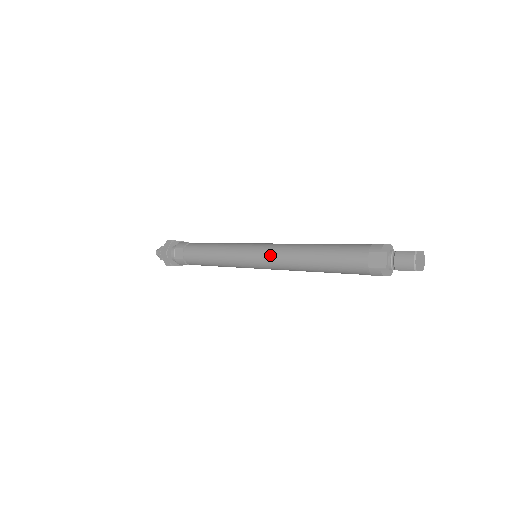
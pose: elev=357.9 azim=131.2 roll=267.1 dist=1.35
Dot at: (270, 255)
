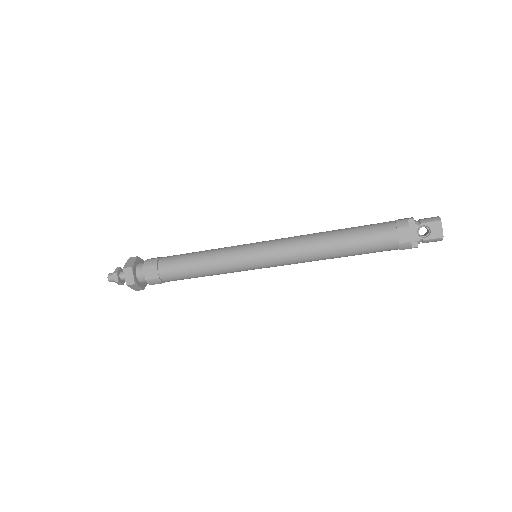
Dot at: (283, 238)
